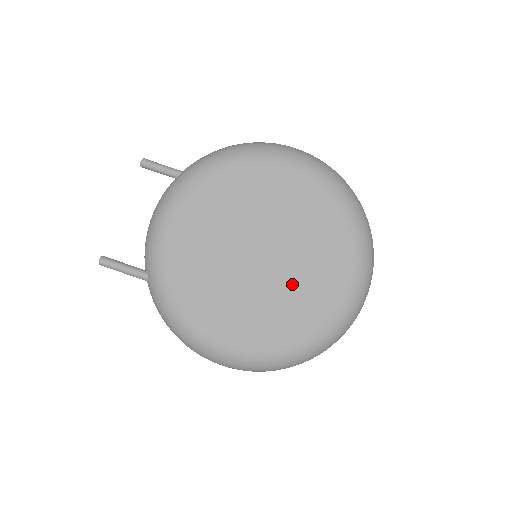
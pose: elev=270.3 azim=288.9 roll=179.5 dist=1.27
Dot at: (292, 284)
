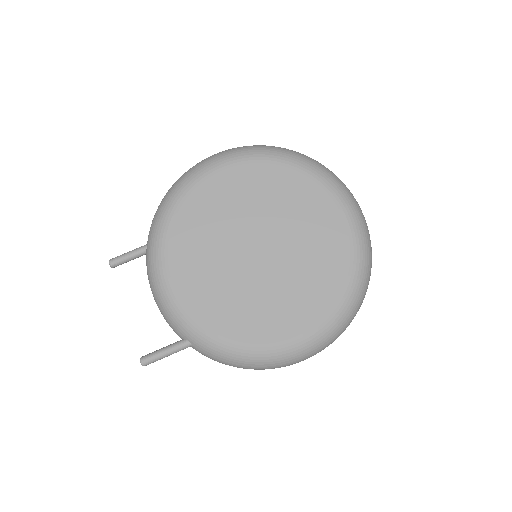
Dot at: (301, 249)
